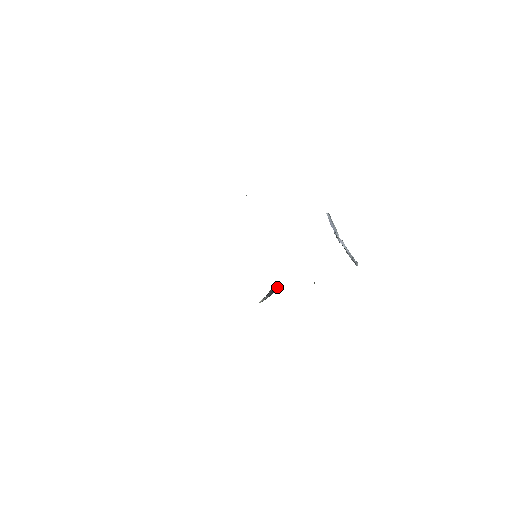
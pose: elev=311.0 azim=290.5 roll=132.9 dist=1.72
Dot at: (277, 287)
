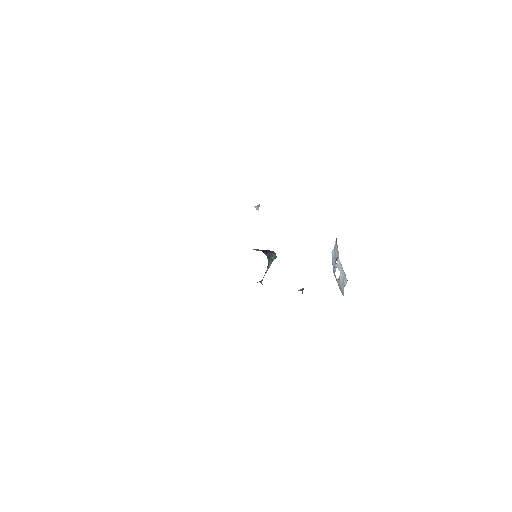
Dot at: (271, 263)
